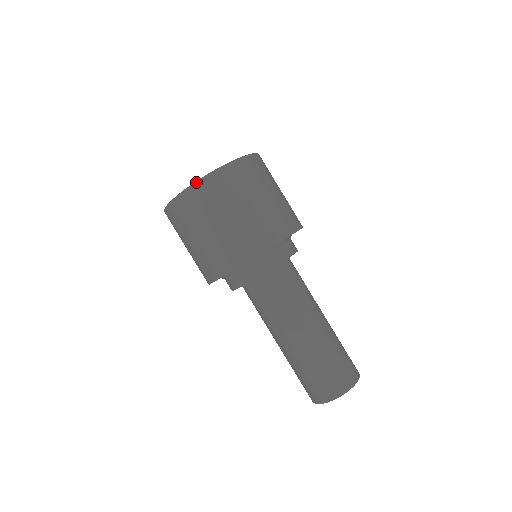
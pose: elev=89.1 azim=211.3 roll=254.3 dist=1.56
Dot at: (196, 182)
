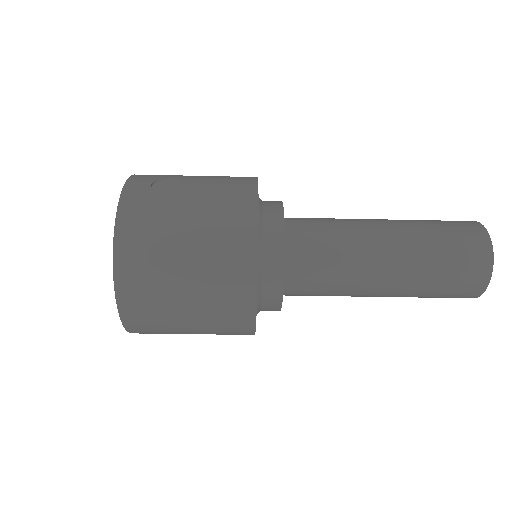
Dot at: (117, 303)
